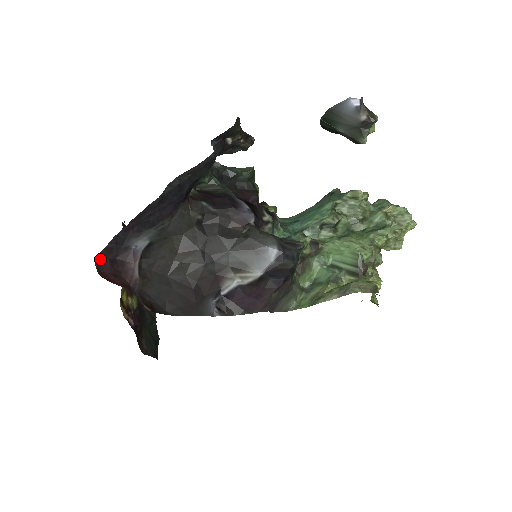
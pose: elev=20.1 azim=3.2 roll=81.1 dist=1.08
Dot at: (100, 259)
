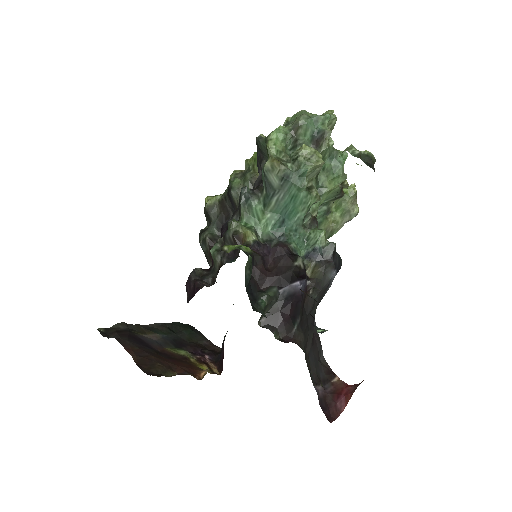
Dot at: (328, 420)
